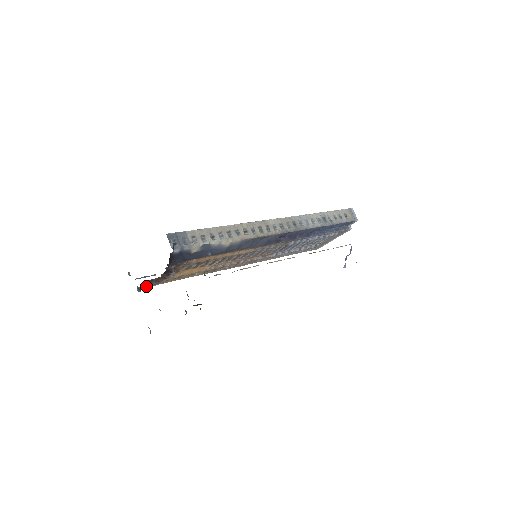
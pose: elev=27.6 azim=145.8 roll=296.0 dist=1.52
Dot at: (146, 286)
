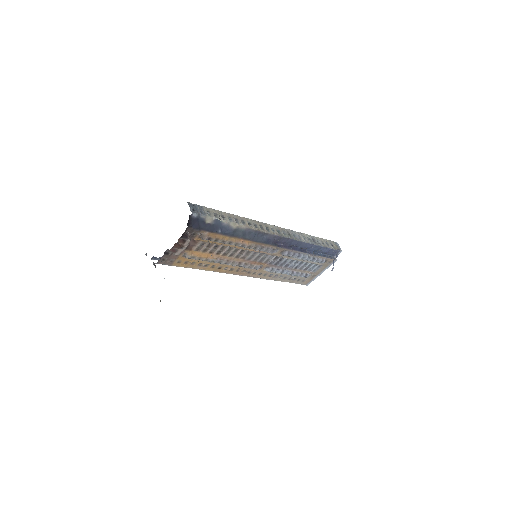
Dot at: (161, 262)
